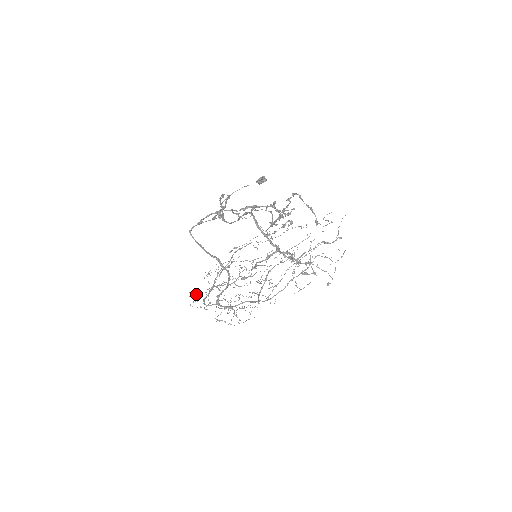
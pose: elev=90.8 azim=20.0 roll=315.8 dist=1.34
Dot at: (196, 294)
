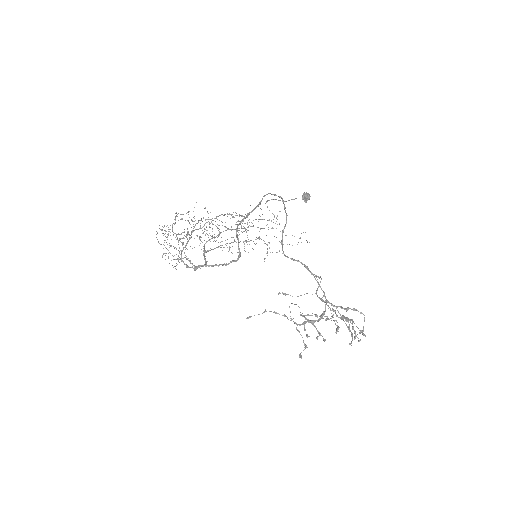
Dot at: occluded
